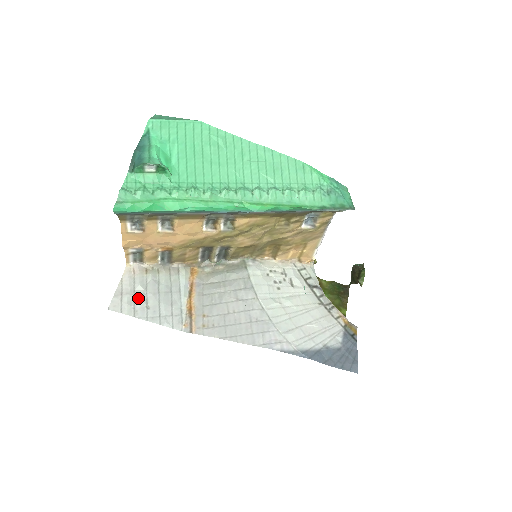
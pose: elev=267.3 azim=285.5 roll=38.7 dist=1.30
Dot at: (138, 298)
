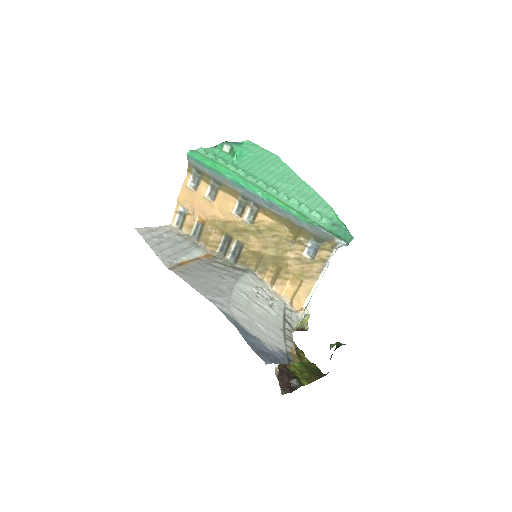
Dot at: (158, 237)
